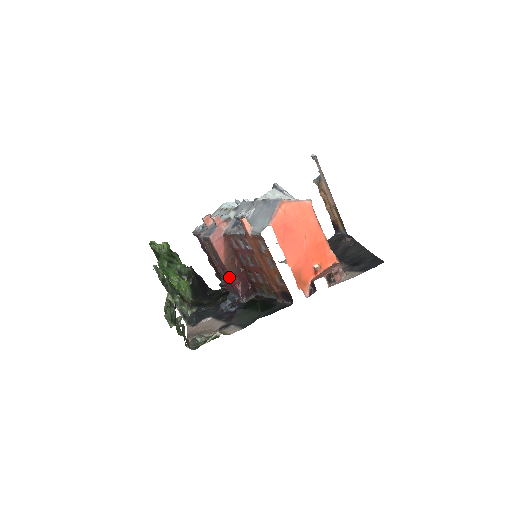
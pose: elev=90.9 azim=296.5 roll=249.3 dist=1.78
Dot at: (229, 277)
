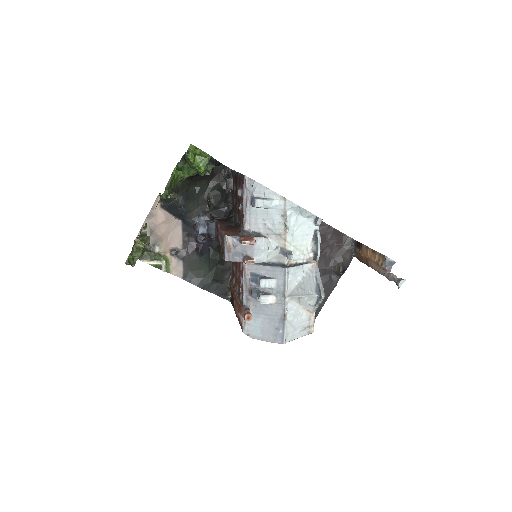
Dot at: (219, 243)
